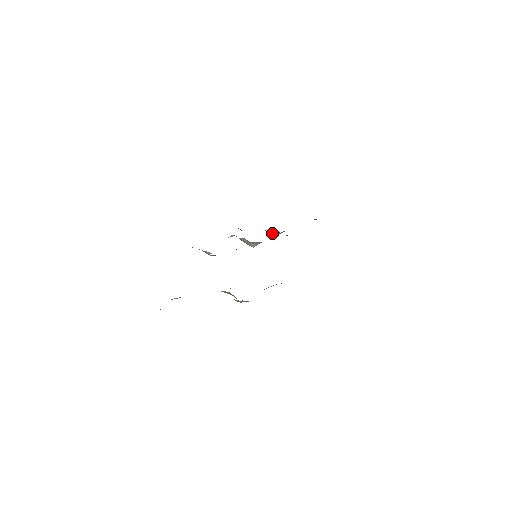
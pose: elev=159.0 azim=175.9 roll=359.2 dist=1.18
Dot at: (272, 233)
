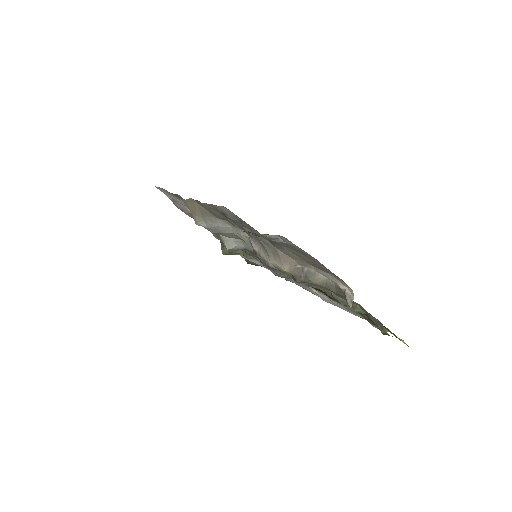
Dot at: occluded
